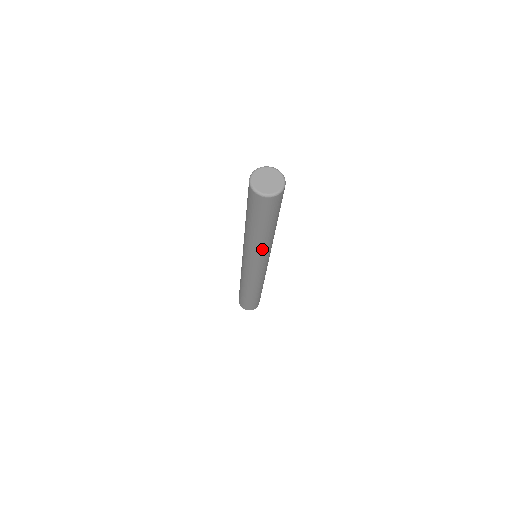
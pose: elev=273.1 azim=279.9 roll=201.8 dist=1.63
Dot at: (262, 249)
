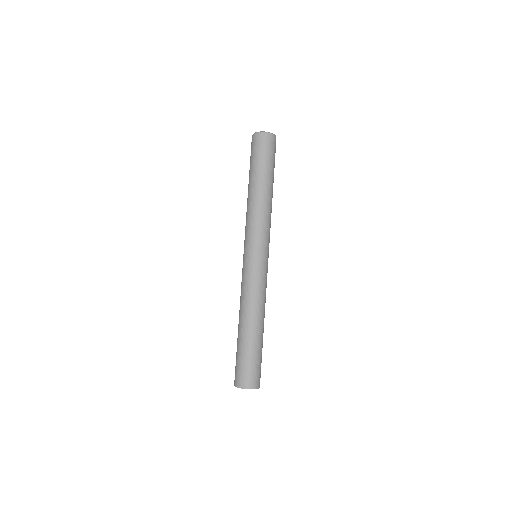
Dot at: (263, 214)
